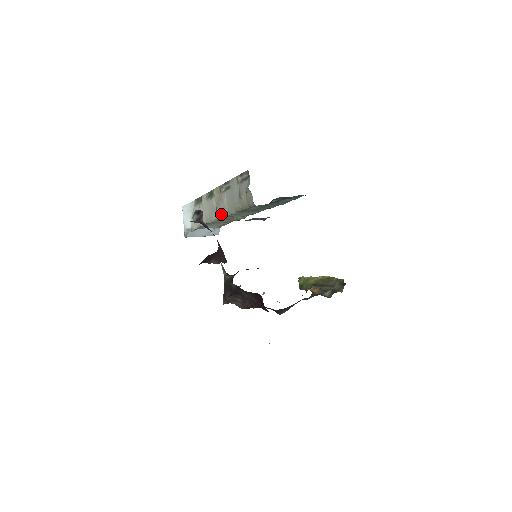
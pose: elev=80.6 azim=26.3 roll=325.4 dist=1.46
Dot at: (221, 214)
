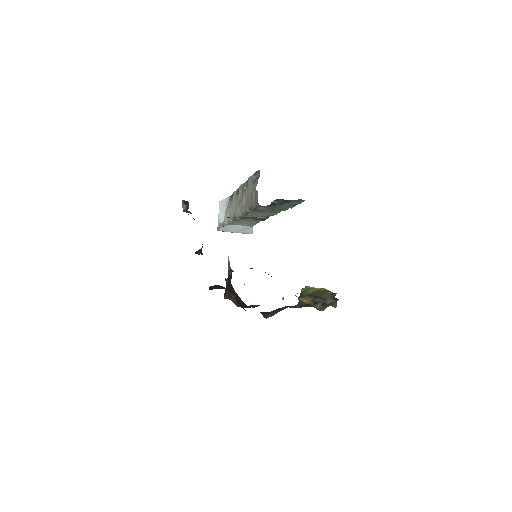
Dot at: (240, 211)
